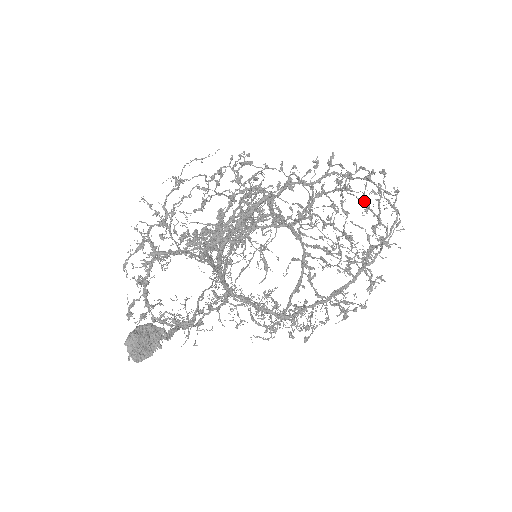
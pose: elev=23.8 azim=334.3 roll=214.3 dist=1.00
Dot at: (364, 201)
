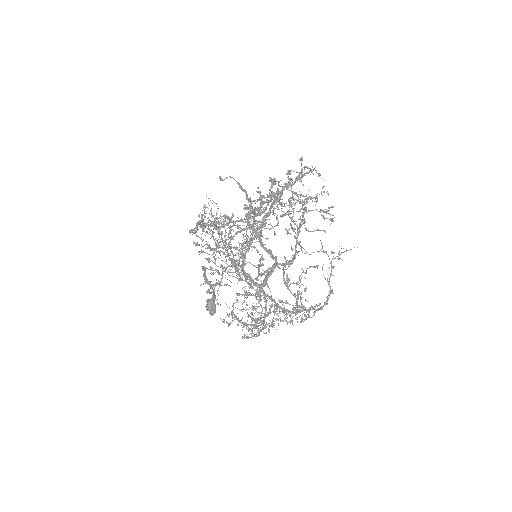
Dot at: occluded
